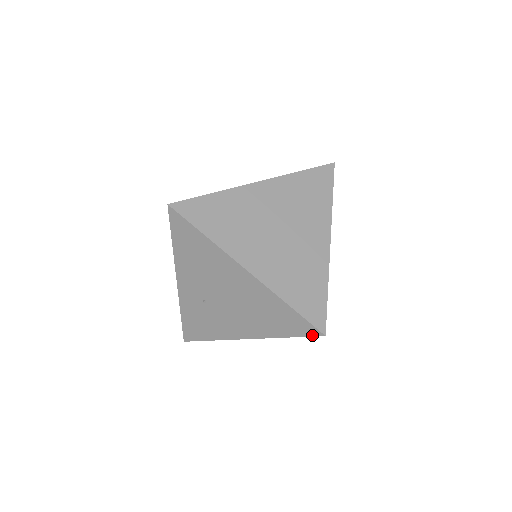
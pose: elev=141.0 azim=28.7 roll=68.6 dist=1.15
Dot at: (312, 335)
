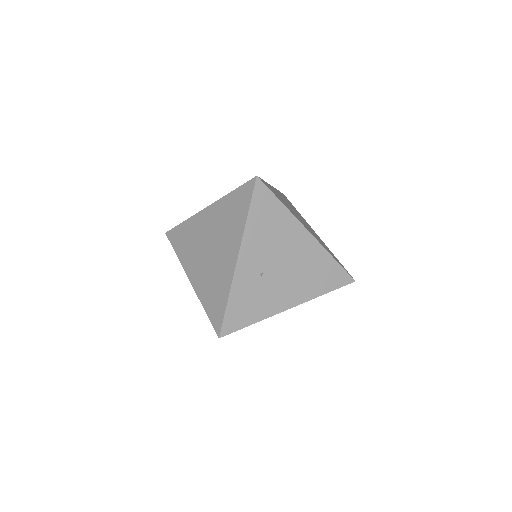
Dot at: (346, 284)
